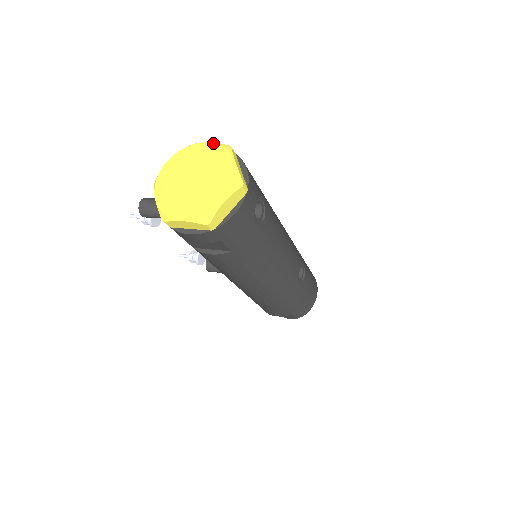
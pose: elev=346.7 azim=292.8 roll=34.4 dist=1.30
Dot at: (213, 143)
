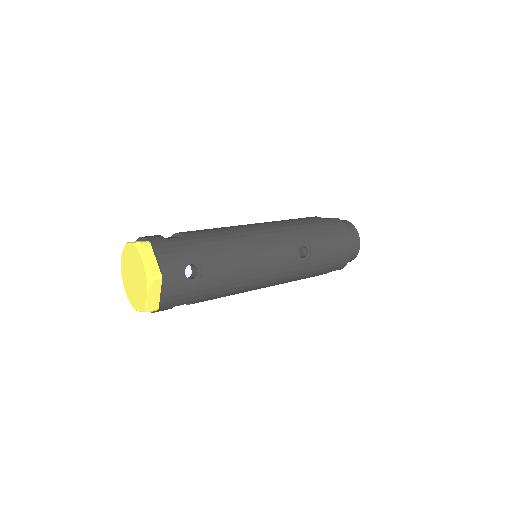
Dot at: (131, 244)
